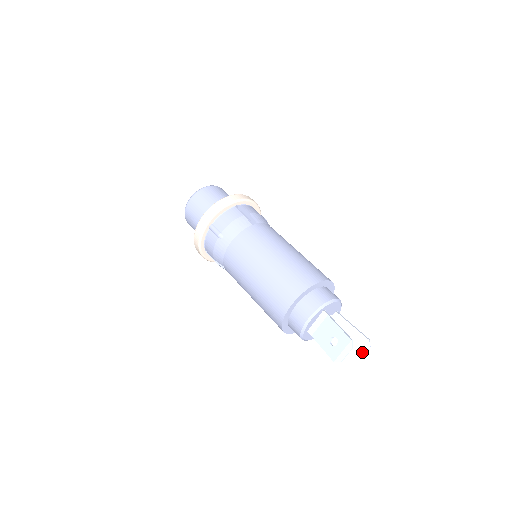
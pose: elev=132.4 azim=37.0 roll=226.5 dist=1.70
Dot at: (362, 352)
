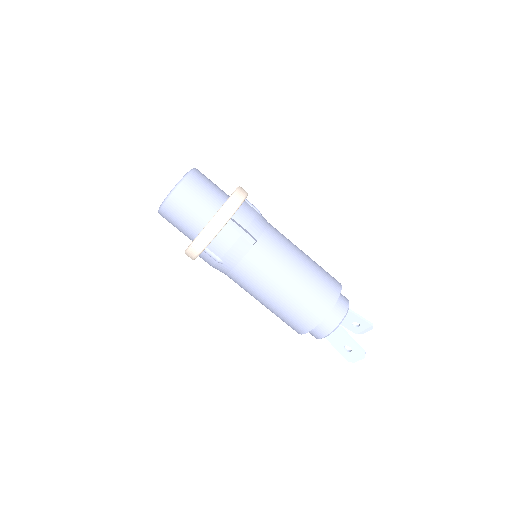
Dot at: (365, 331)
